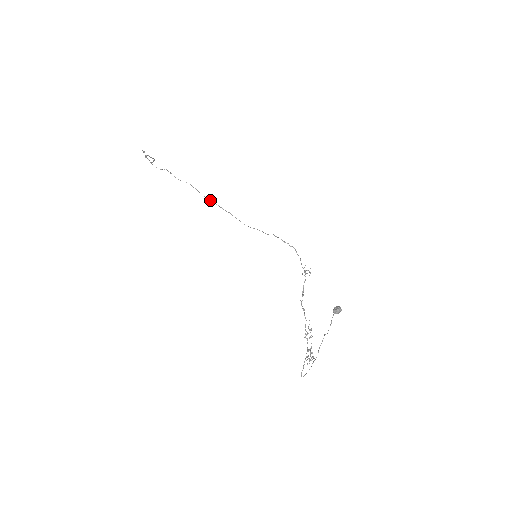
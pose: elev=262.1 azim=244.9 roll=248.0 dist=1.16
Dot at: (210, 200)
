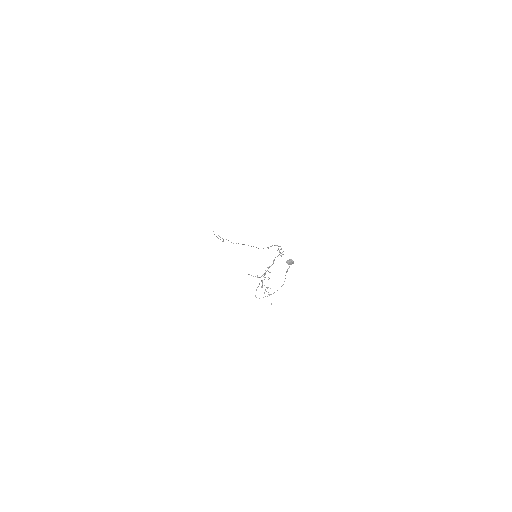
Dot at: (244, 244)
